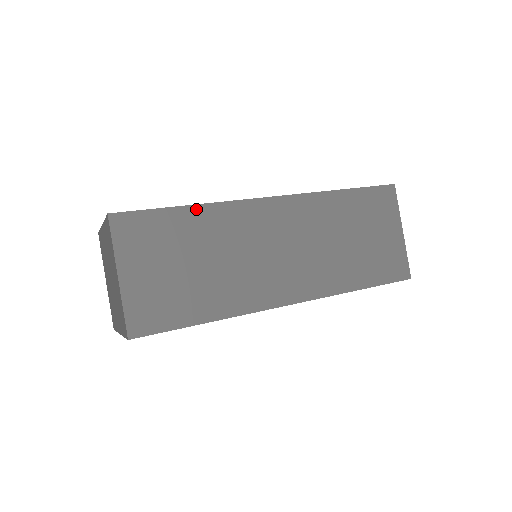
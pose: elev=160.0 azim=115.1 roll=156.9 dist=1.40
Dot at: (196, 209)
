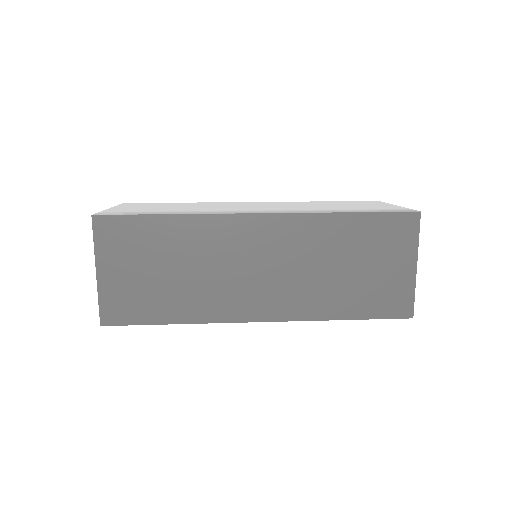
Dot at: (176, 219)
